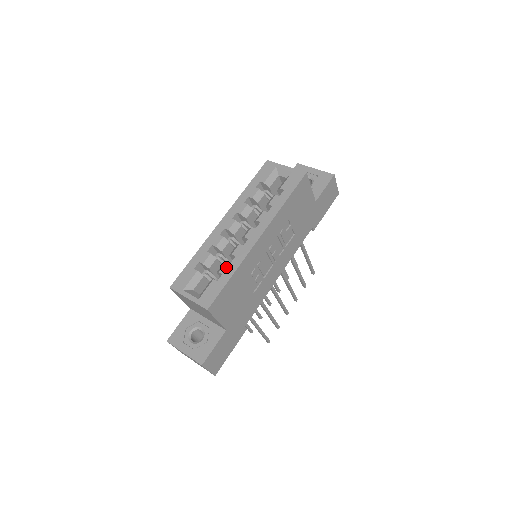
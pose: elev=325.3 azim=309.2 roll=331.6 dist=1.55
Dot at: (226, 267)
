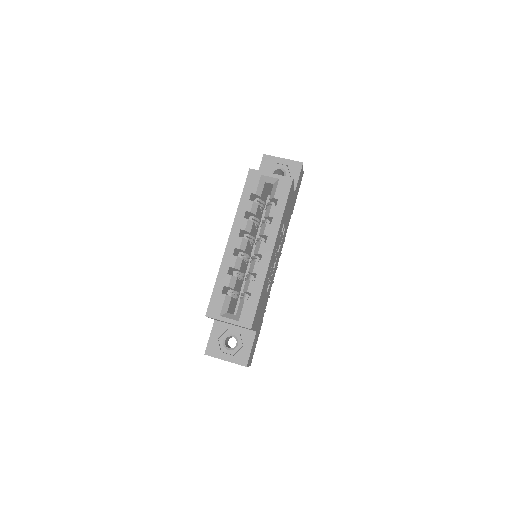
Dot at: (252, 286)
